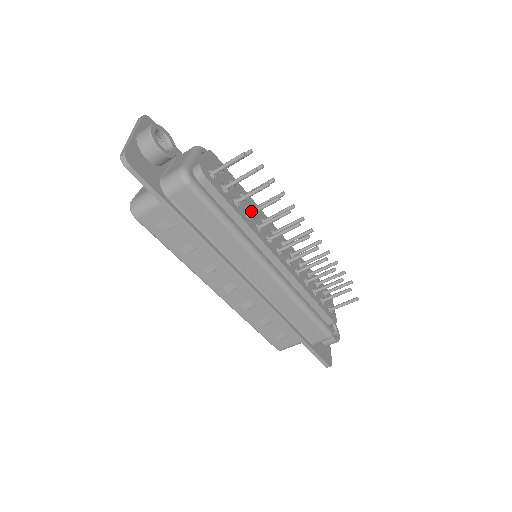
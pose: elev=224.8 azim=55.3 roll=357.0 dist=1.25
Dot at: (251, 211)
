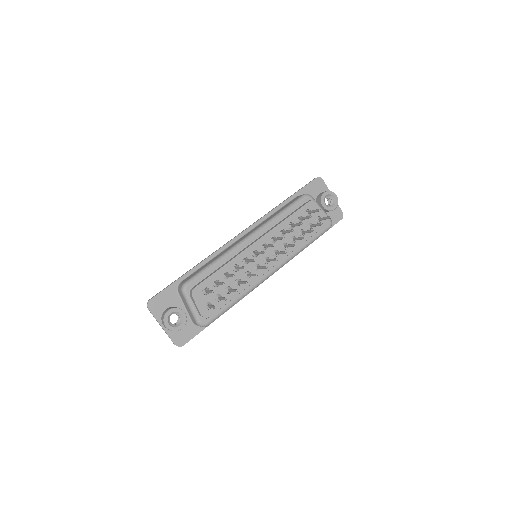
Dot at: occluded
